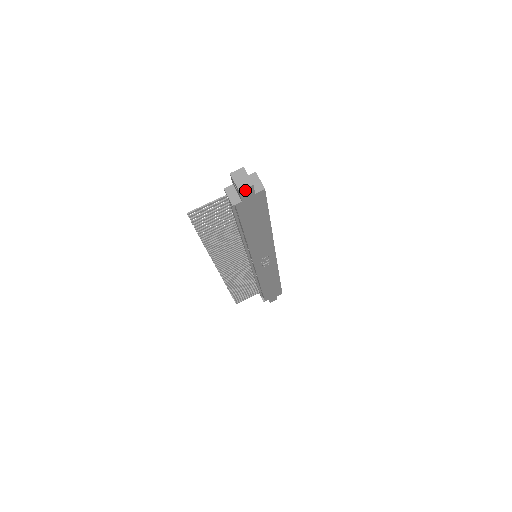
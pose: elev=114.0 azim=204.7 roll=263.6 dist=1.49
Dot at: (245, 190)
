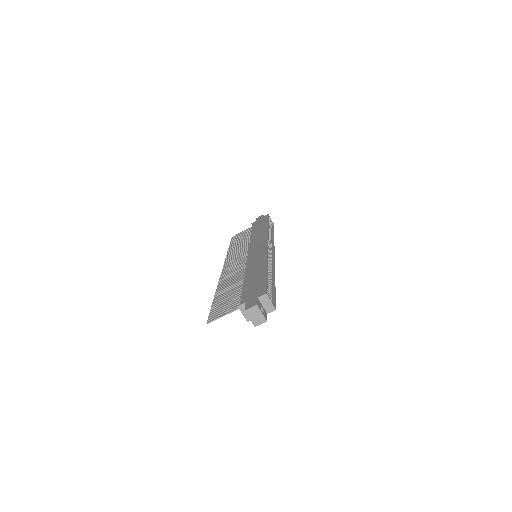
Dot at: (259, 323)
